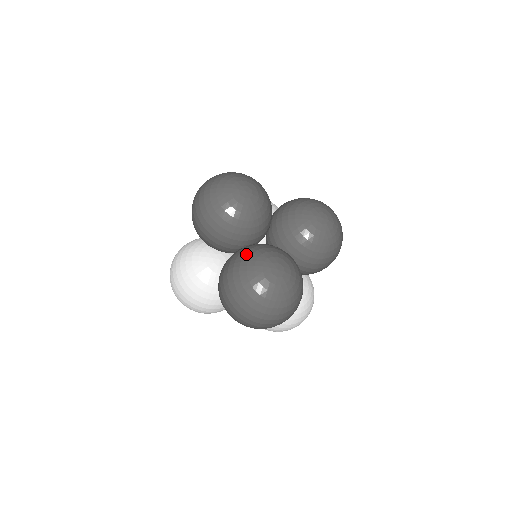
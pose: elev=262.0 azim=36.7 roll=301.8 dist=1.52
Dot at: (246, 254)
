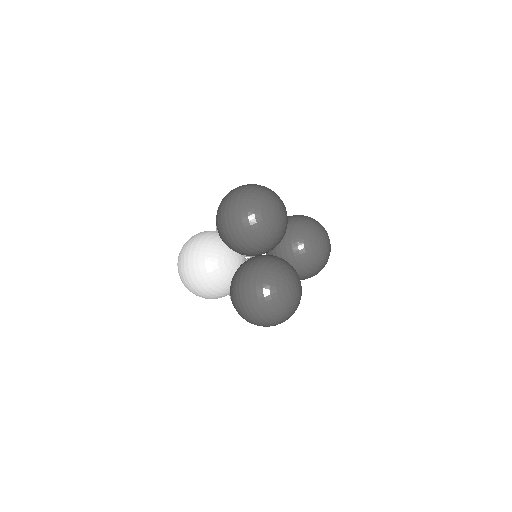
Dot at: (269, 268)
